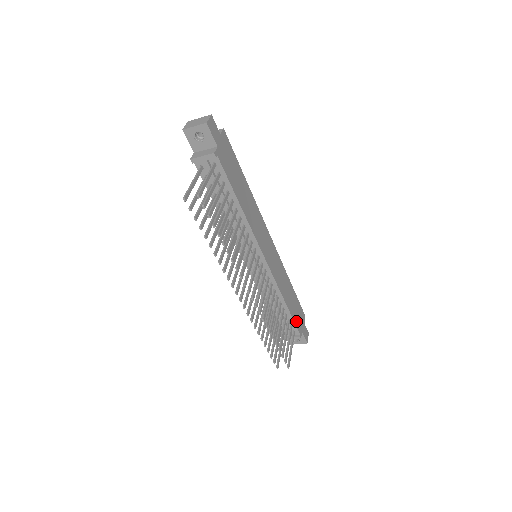
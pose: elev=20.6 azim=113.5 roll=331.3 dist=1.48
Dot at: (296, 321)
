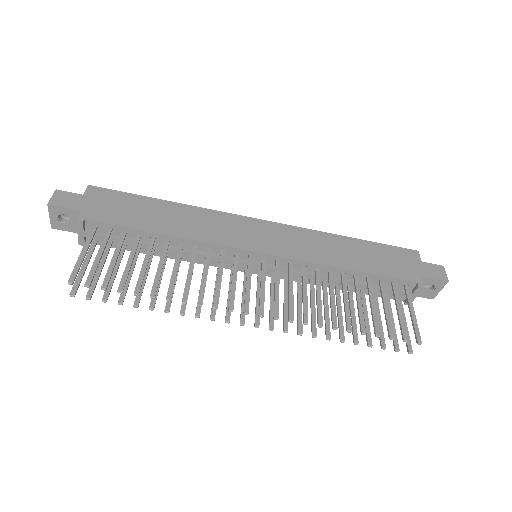
Dot at: (394, 273)
